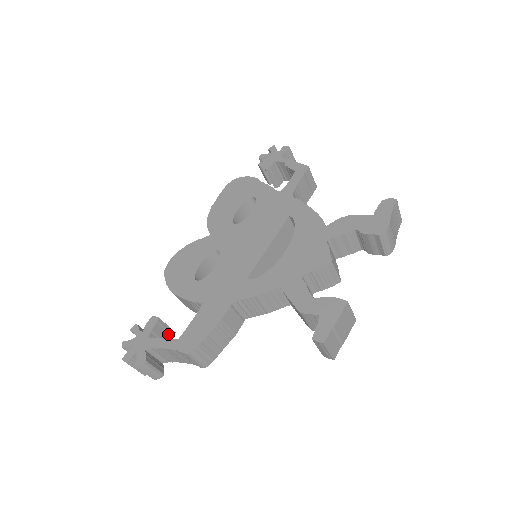
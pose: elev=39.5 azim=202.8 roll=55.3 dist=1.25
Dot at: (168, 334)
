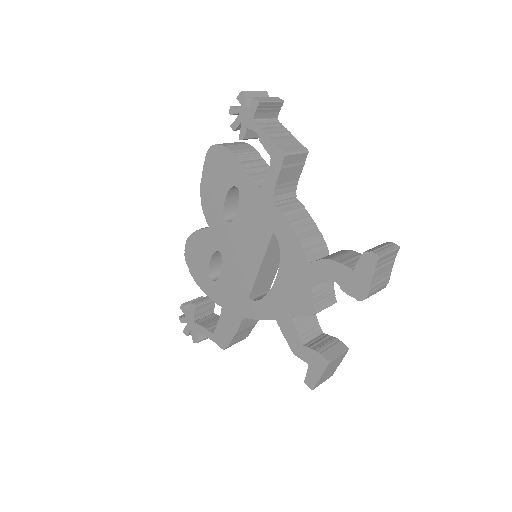
Dot at: (210, 304)
